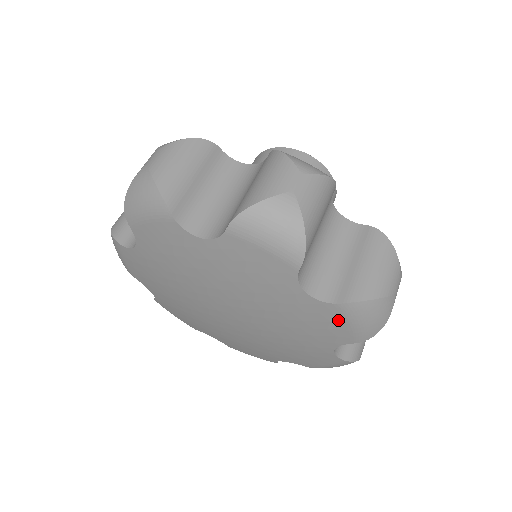
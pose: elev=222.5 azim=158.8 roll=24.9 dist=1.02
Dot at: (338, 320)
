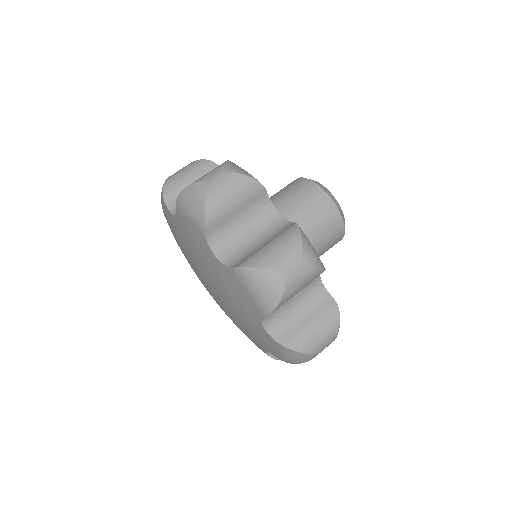
Dot at: (275, 347)
